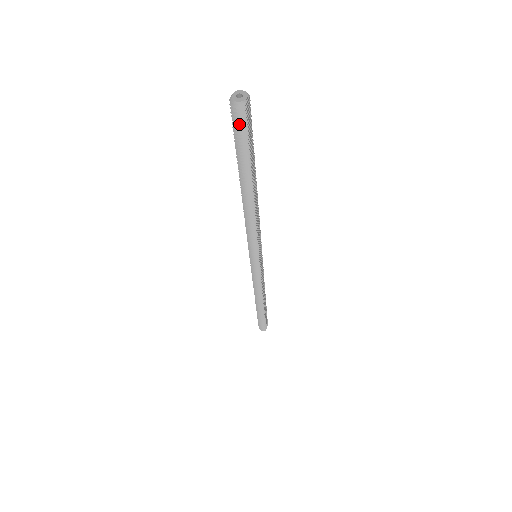
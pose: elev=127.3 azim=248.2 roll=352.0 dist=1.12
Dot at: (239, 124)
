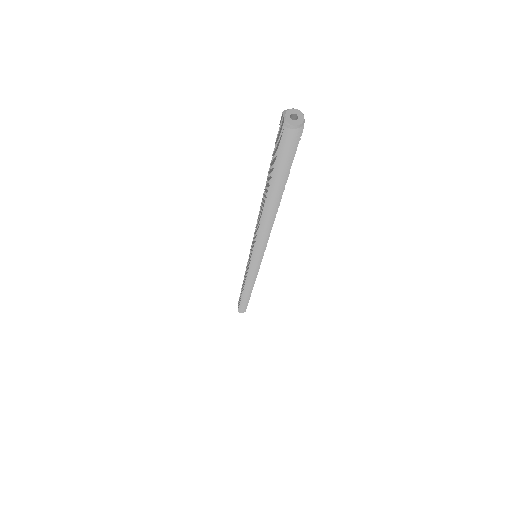
Dot at: (289, 147)
